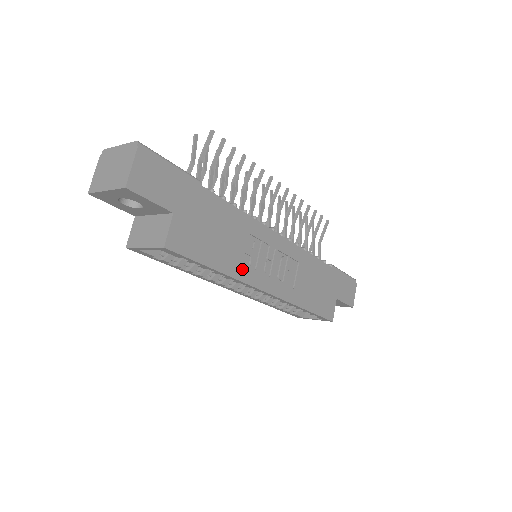
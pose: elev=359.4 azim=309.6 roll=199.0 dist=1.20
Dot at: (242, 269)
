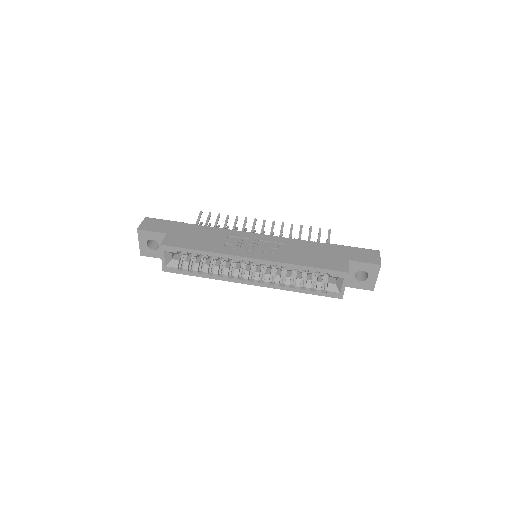
Dot at: (224, 249)
